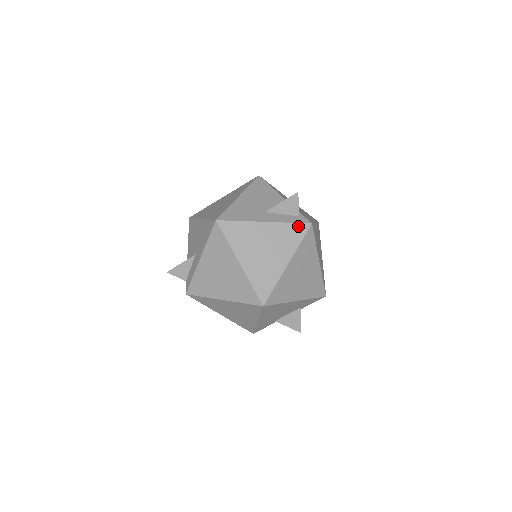
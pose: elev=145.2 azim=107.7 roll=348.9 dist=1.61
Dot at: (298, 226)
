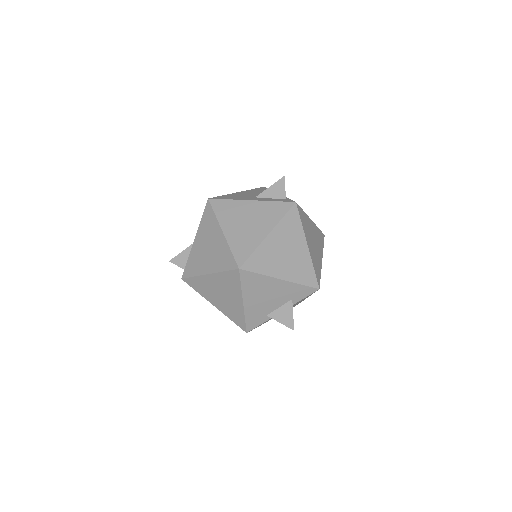
Dot at: (282, 204)
